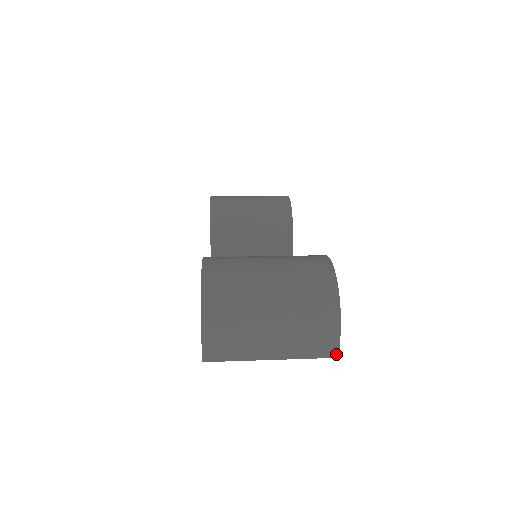
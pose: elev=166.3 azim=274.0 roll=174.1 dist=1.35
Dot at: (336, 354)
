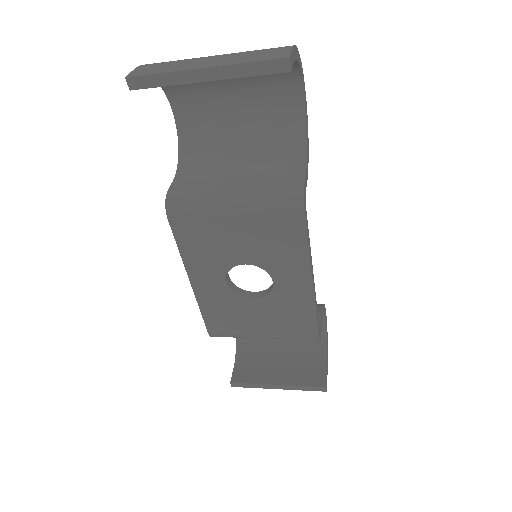
Dot at: (286, 56)
